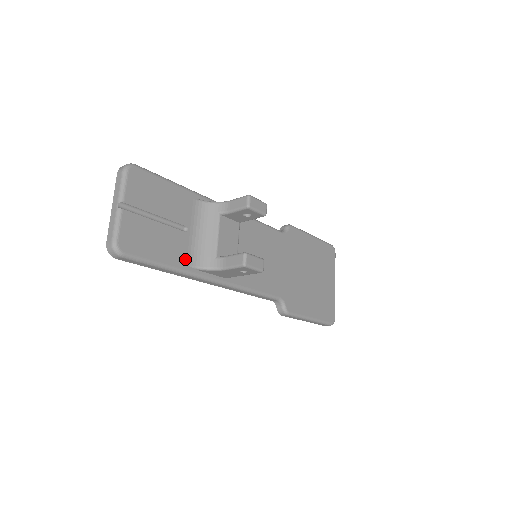
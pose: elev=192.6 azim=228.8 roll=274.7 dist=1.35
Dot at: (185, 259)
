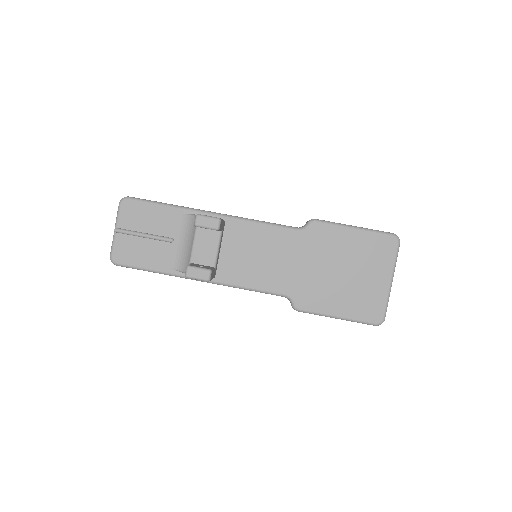
Dot at: (170, 264)
